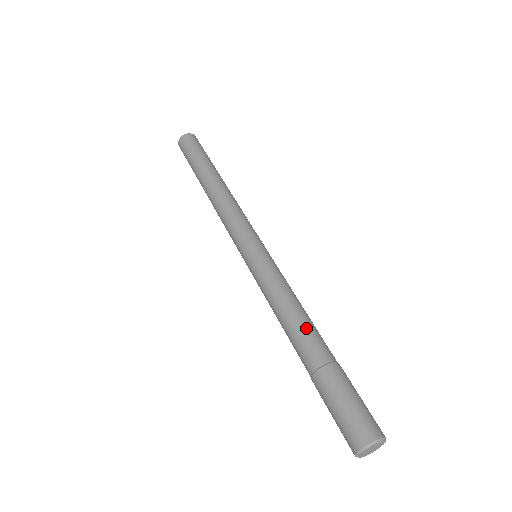
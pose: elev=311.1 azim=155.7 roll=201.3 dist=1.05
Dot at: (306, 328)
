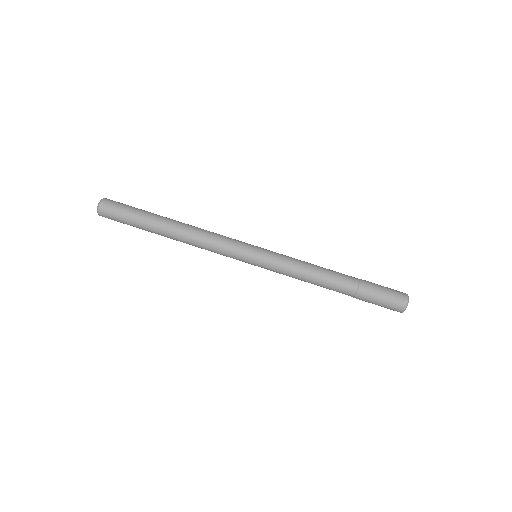
Dot at: (330, 281)
